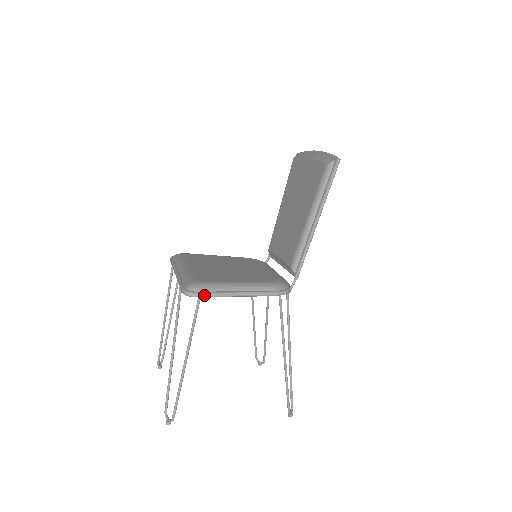
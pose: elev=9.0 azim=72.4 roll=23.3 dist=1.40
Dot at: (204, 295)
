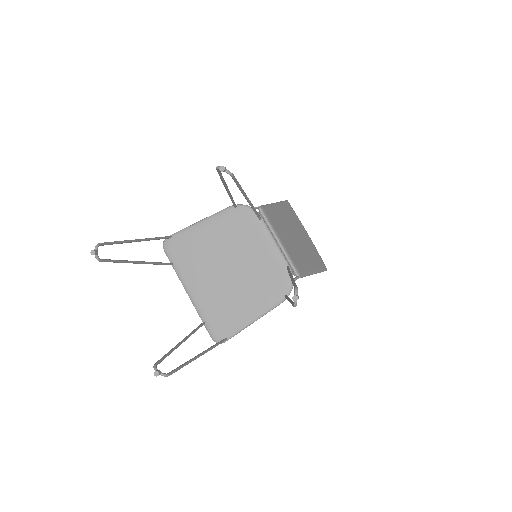
Dot at: (173, 234)
